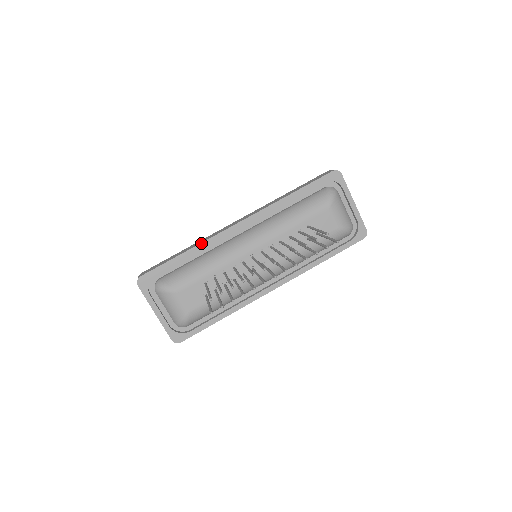
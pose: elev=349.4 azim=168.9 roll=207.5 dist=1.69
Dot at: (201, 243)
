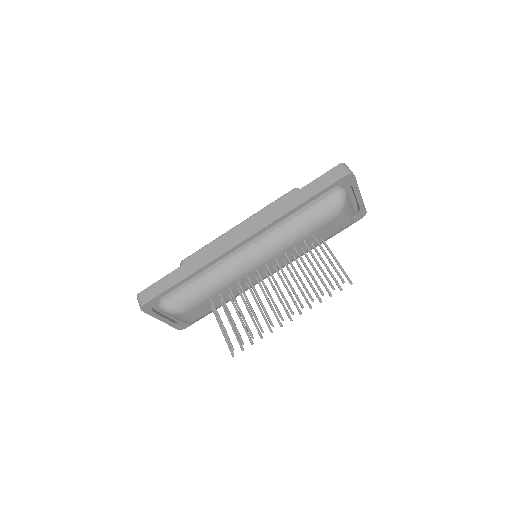
Dot at: (203, 267)
